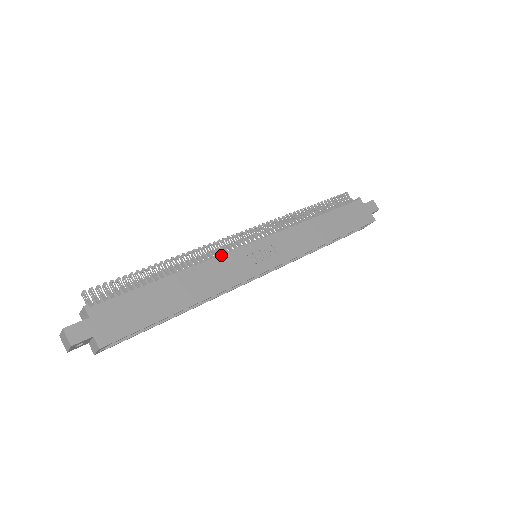
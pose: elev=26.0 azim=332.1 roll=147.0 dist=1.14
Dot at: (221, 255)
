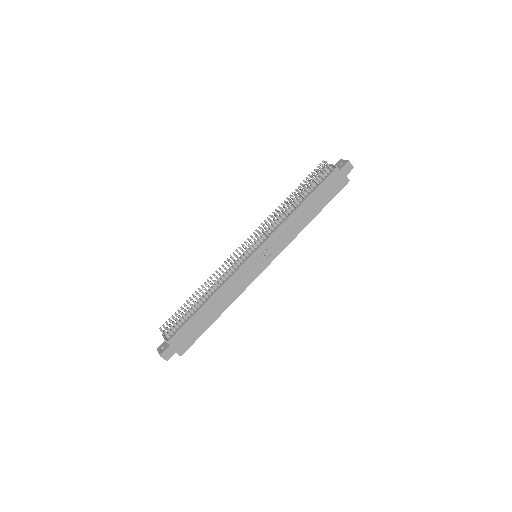
Dot at: (233, 275)
